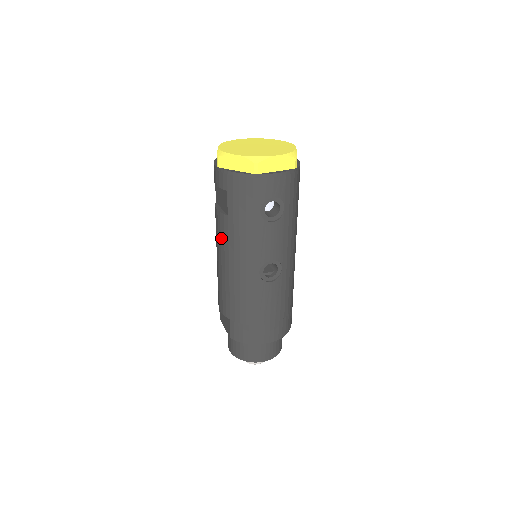
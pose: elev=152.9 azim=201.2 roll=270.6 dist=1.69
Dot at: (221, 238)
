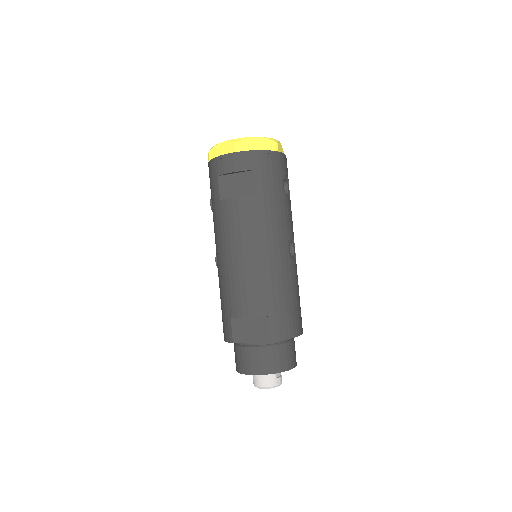
Dot at: (247, 223)
